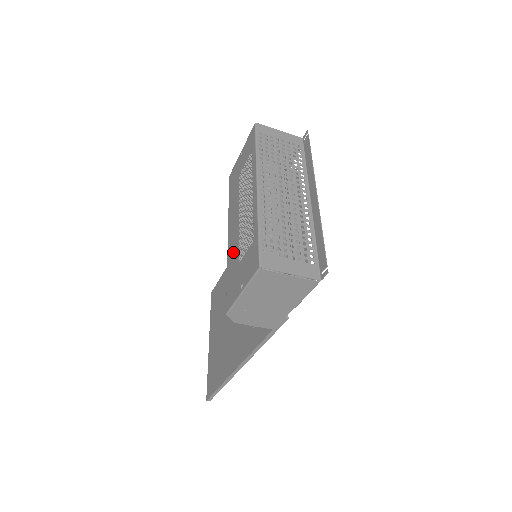
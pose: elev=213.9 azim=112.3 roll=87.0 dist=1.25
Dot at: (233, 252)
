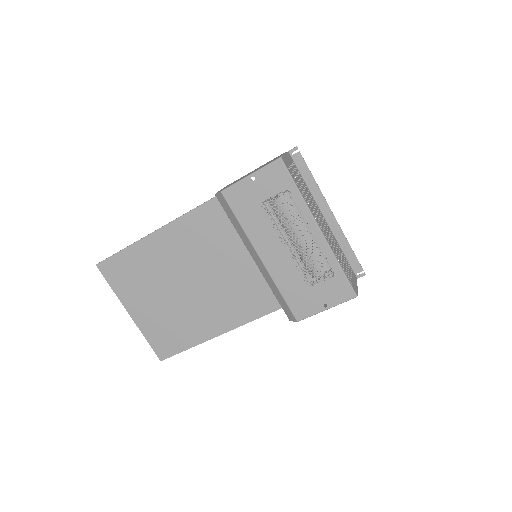
Dot at: (288, 276)
